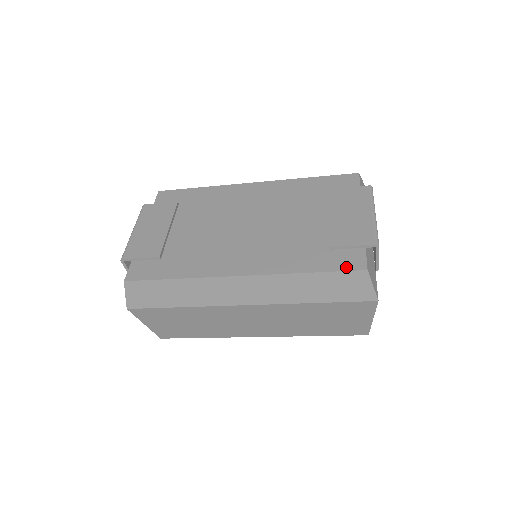
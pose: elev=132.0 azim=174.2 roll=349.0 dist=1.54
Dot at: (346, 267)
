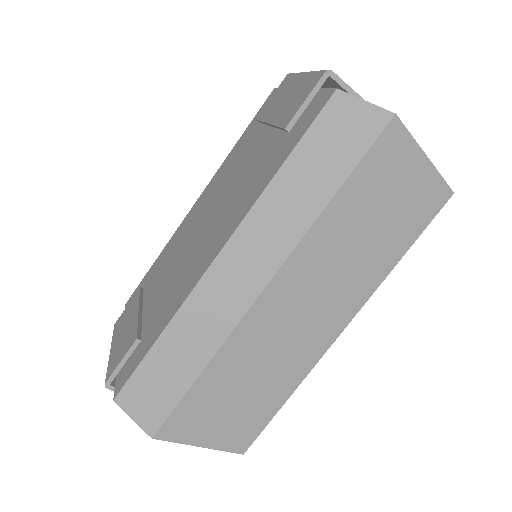
Dot at: (314, 116)
